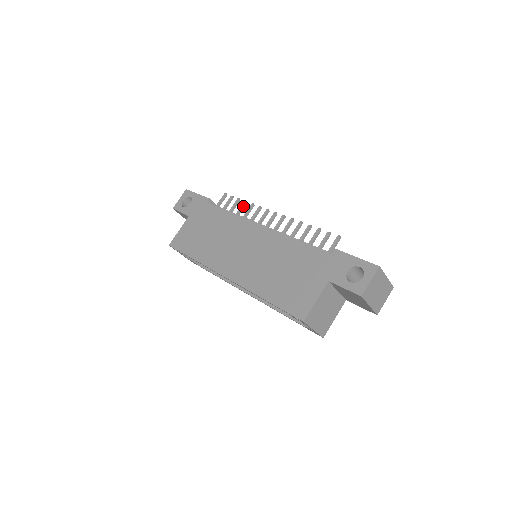
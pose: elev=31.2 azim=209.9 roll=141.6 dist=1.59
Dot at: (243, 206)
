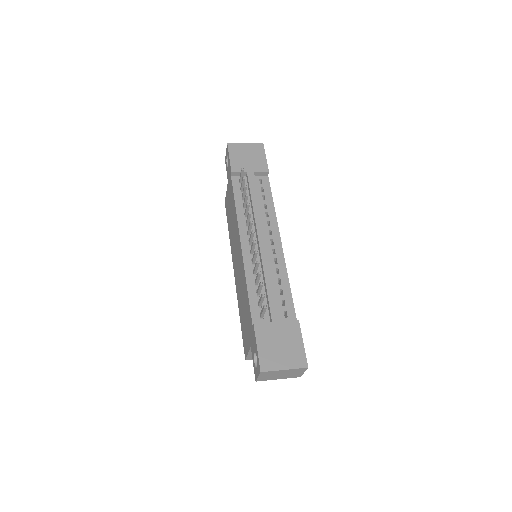
Dot at: (245, 199)
